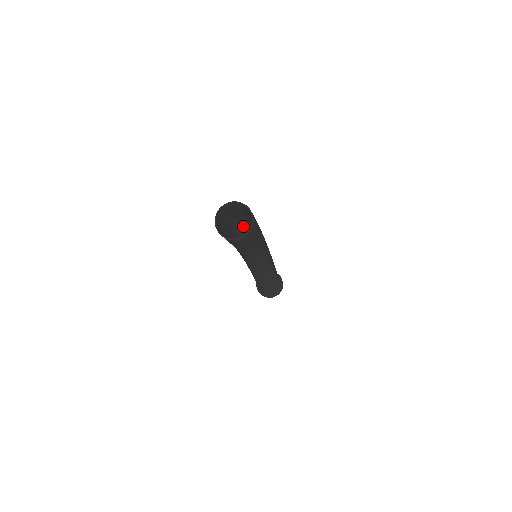
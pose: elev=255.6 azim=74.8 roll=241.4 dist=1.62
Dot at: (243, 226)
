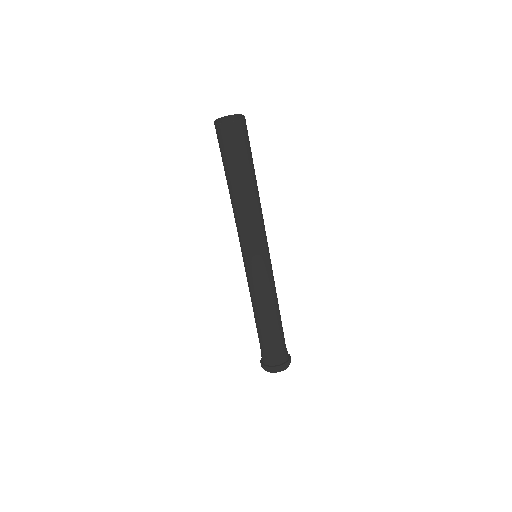
Dot at: occluded
